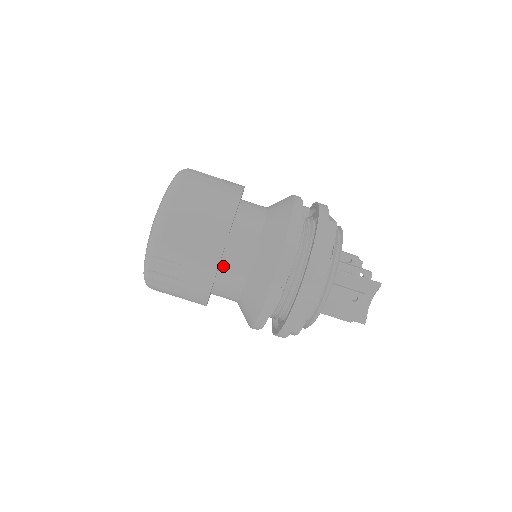
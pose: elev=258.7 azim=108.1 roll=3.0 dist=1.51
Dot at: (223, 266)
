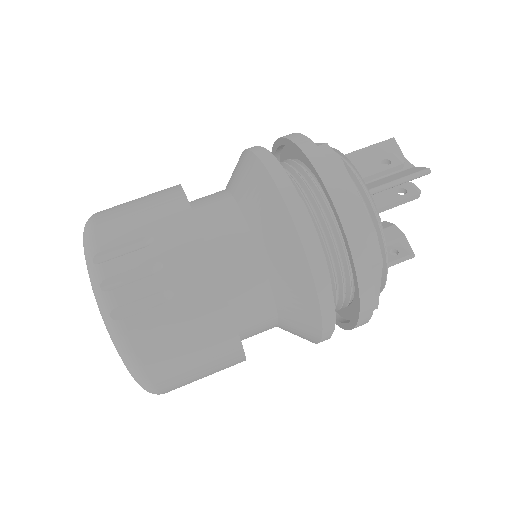
Dot at: (203, 224)
